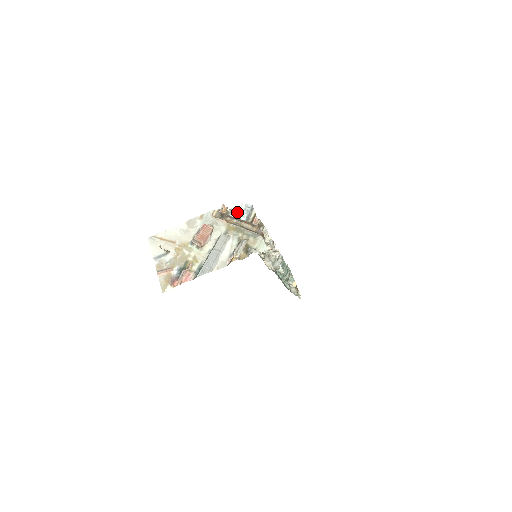
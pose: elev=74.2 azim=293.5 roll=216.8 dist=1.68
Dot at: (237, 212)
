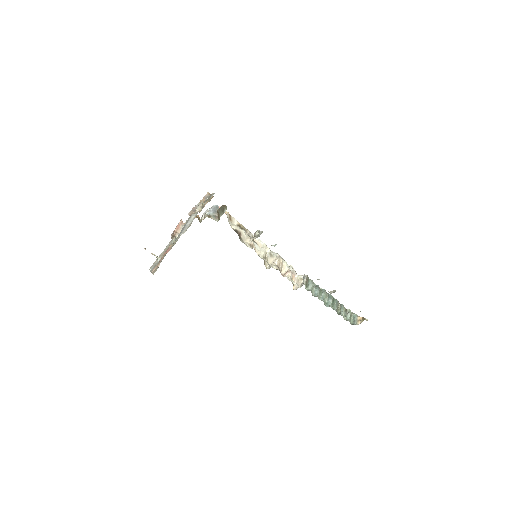
Dot at: occluded
